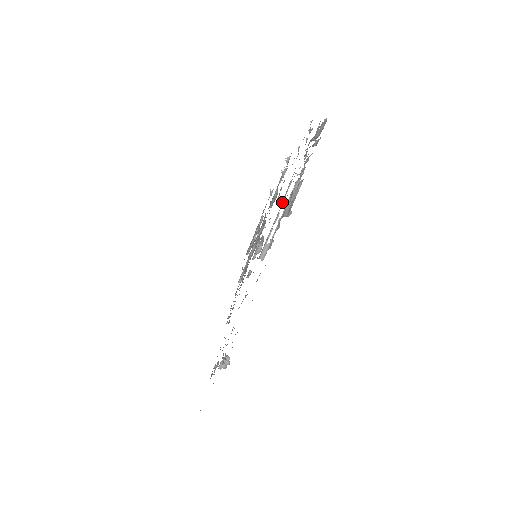
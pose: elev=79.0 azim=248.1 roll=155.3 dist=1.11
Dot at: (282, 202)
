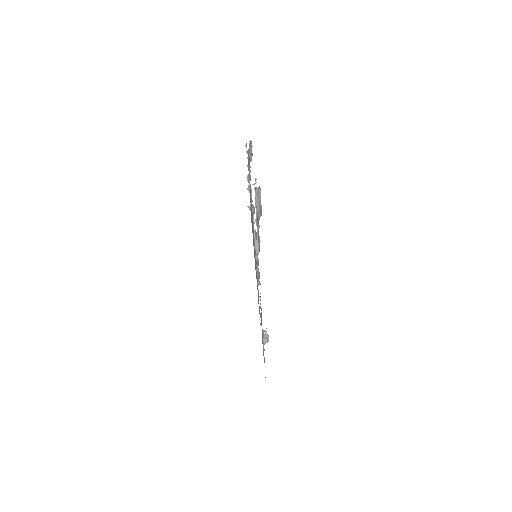
Dot at: occluded
